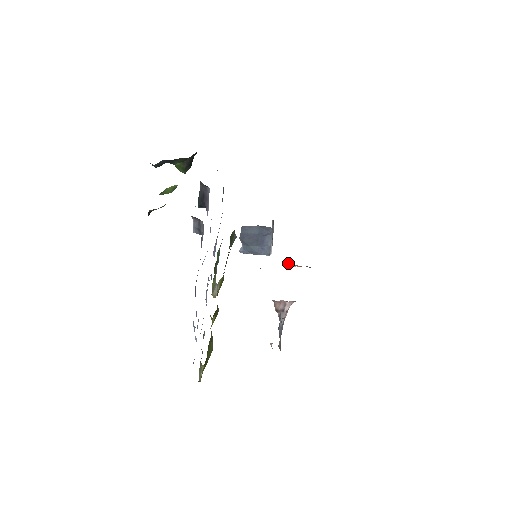
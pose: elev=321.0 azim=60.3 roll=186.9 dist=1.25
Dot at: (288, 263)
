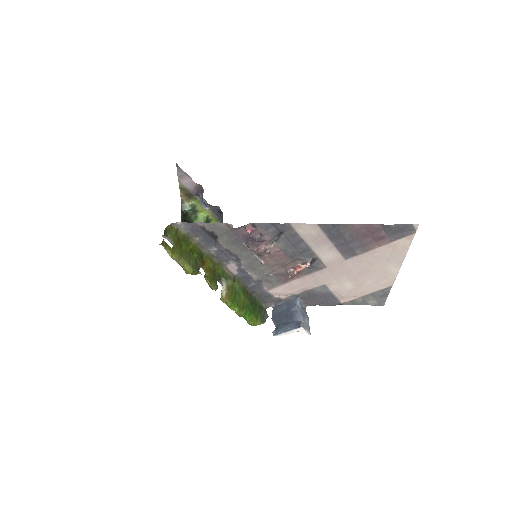
Dot at: (290, 272)
